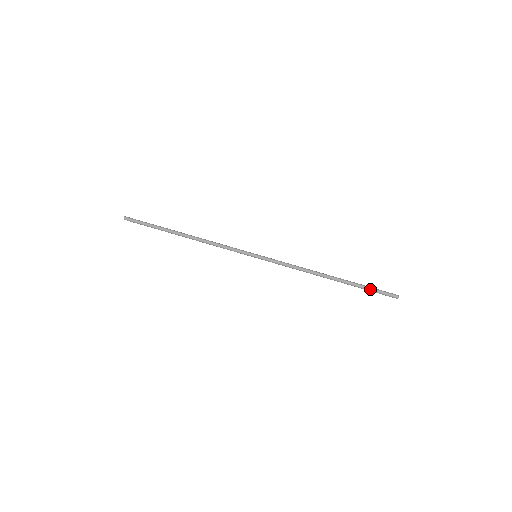
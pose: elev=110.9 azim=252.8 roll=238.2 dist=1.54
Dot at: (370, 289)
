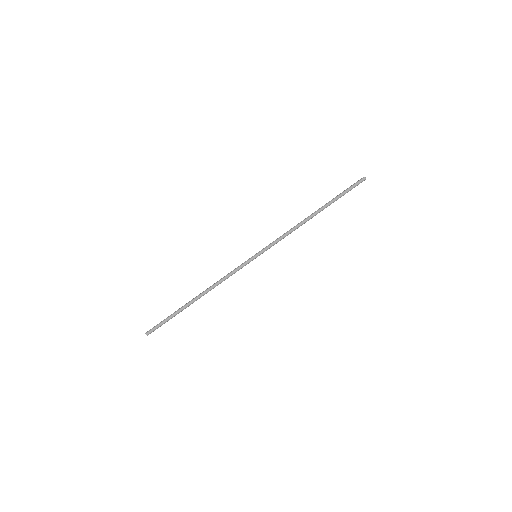
Dot at: occluded
